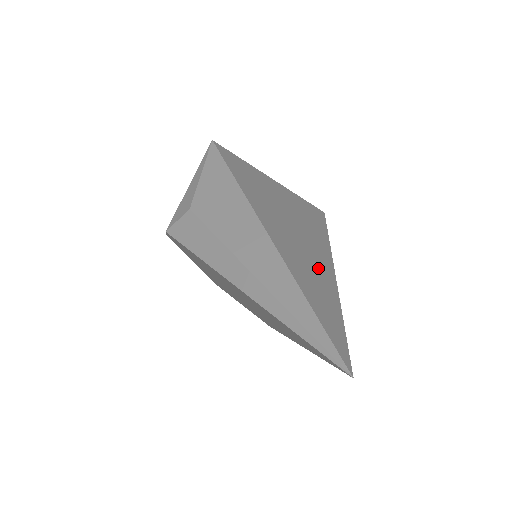
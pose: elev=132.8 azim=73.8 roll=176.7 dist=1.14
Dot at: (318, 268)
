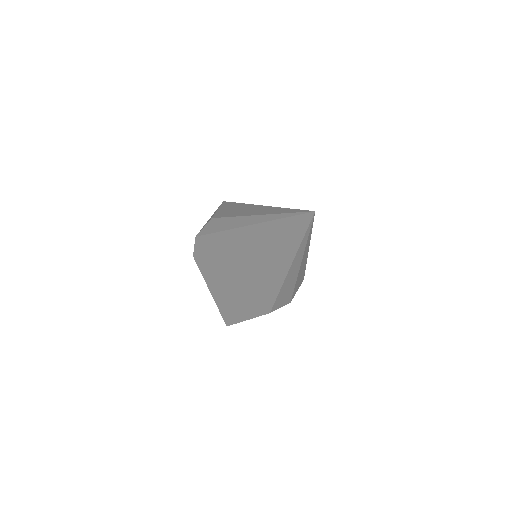
Dot at: occluded
